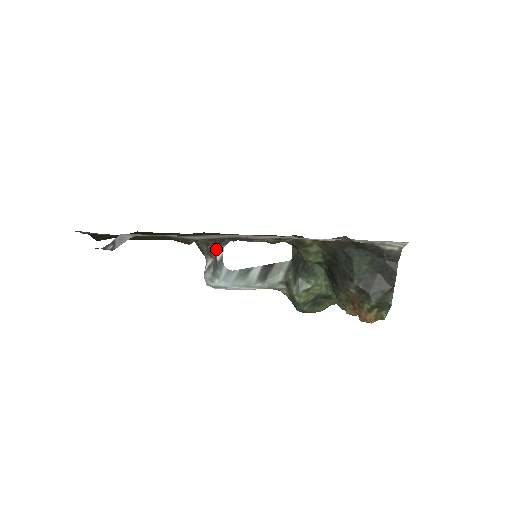
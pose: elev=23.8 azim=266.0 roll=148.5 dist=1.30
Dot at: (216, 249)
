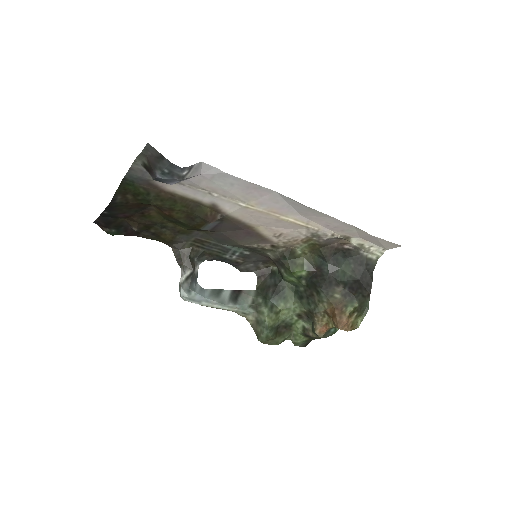
Dot at: (195, 262)
